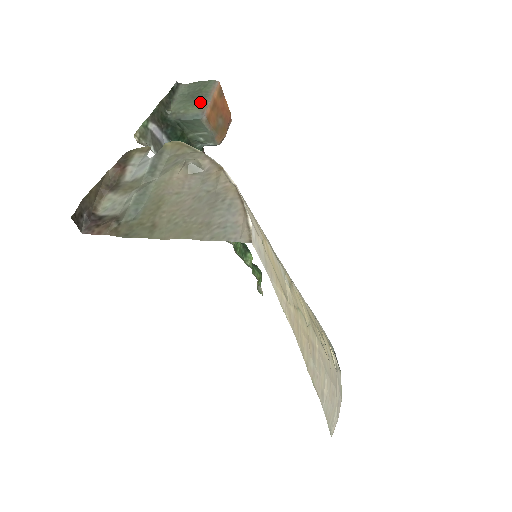
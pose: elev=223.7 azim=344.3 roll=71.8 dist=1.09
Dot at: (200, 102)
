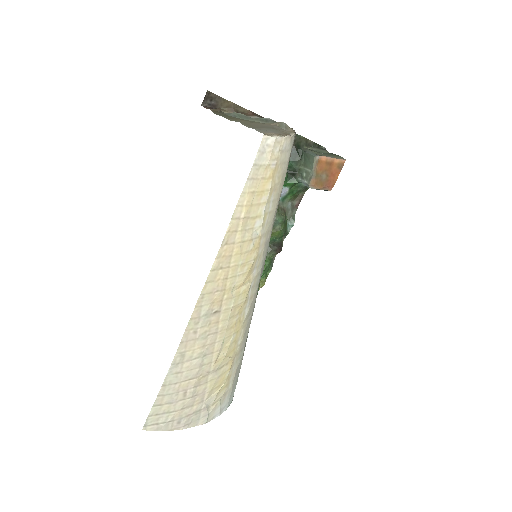
Dot at: (325, 154)
